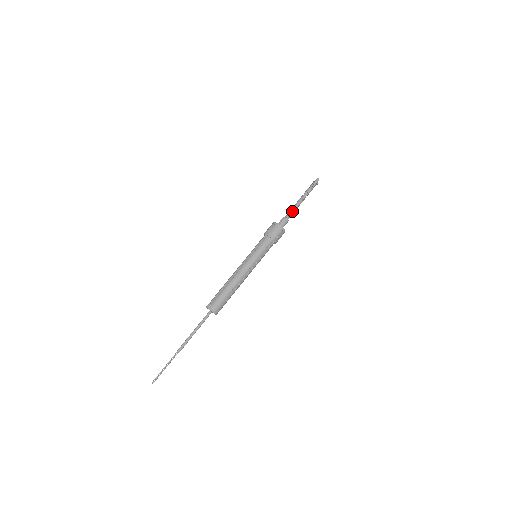
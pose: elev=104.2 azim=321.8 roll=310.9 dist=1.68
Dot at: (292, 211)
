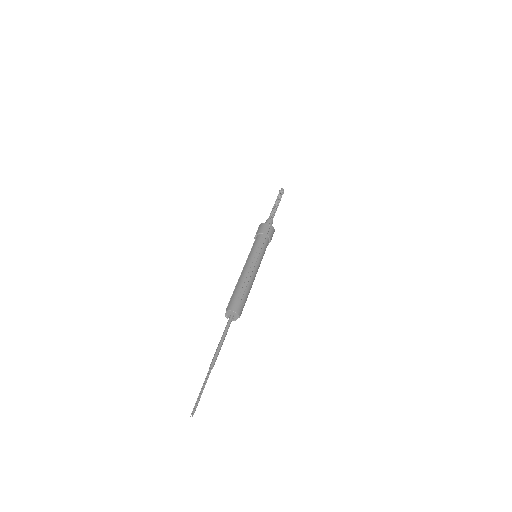
Dot at: (271, 214)
